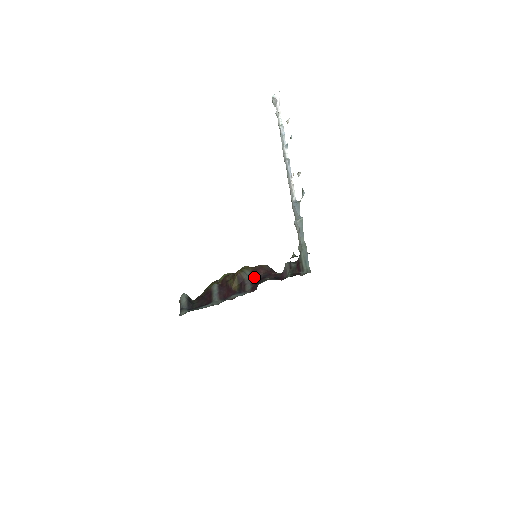
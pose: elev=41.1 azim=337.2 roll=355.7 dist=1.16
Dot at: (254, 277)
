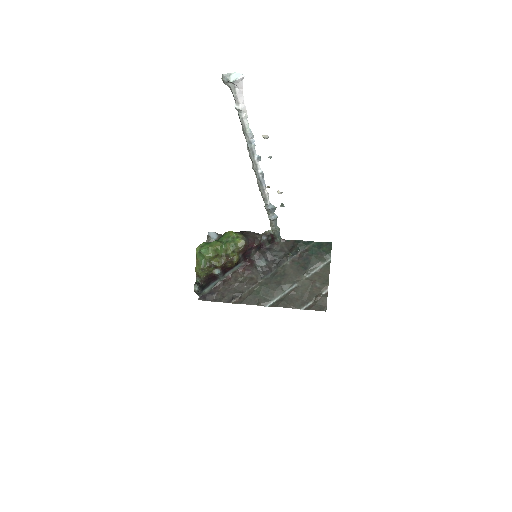
Dot at: (244, 254)
